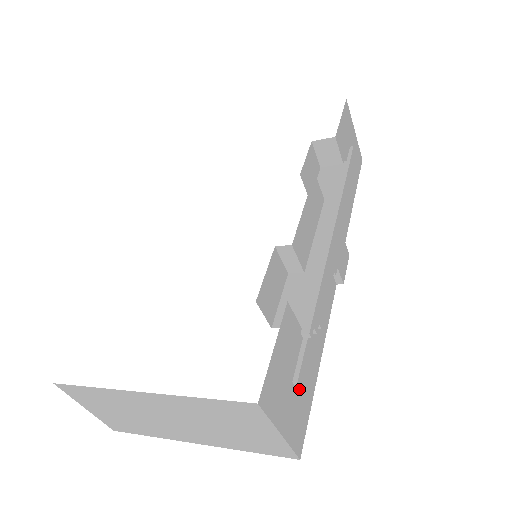
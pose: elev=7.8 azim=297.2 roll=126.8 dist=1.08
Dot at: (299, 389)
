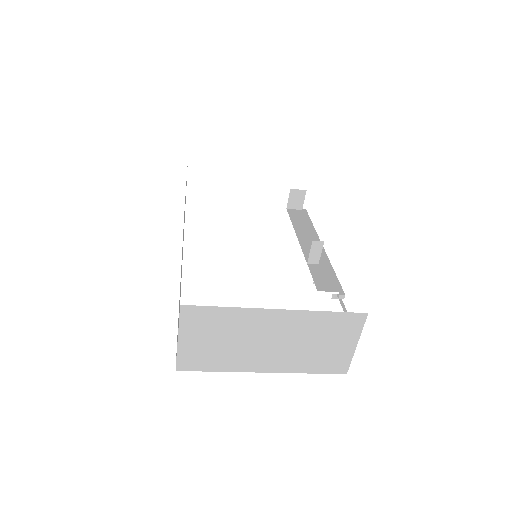
Dot at: occluded
